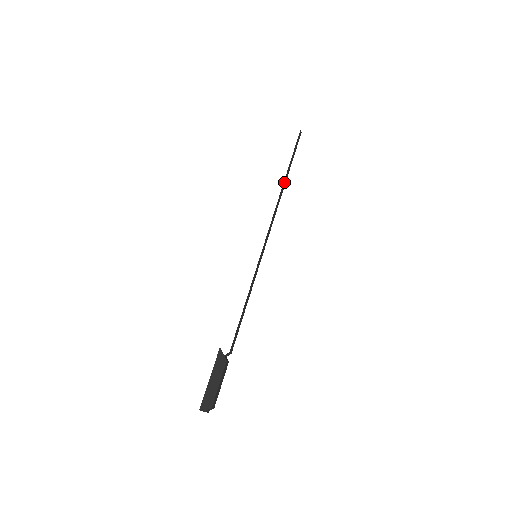
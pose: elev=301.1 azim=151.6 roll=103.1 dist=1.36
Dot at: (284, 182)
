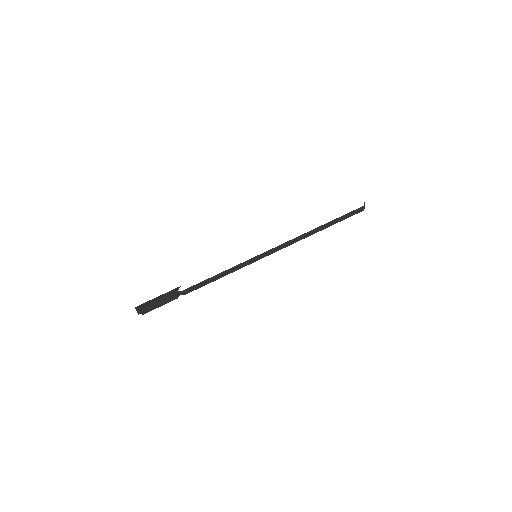
Dot at: (319, 228)
